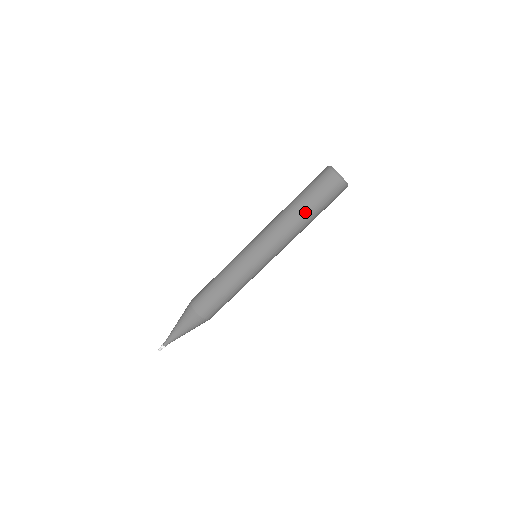
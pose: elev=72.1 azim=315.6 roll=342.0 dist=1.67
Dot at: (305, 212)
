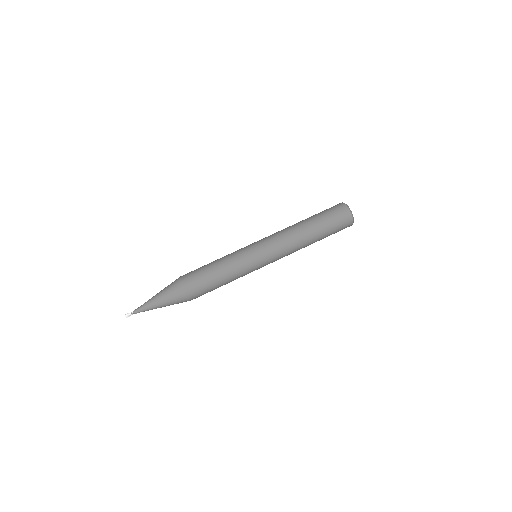
Dot at: (309, 222)
